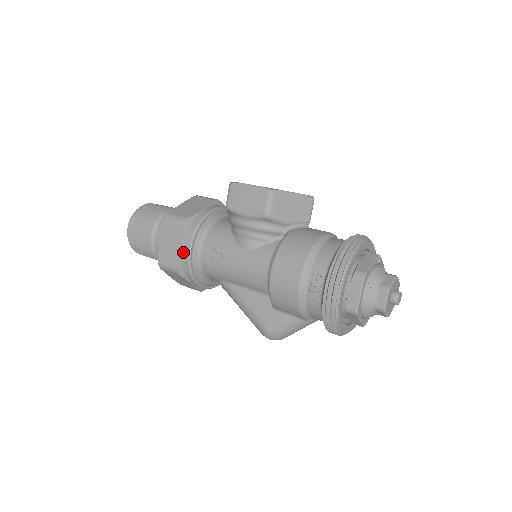
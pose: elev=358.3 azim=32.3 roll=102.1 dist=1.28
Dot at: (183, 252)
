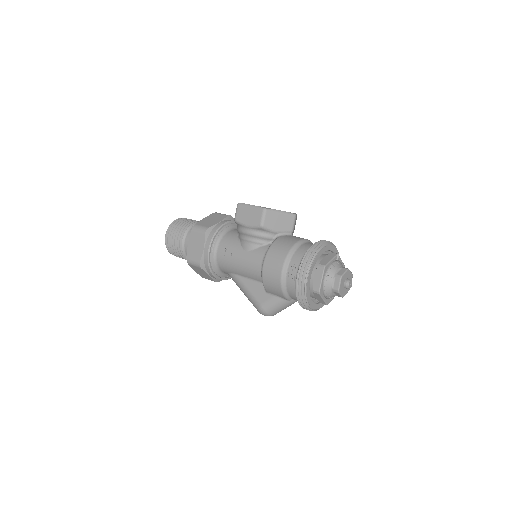
Dot at: (204, 252)
